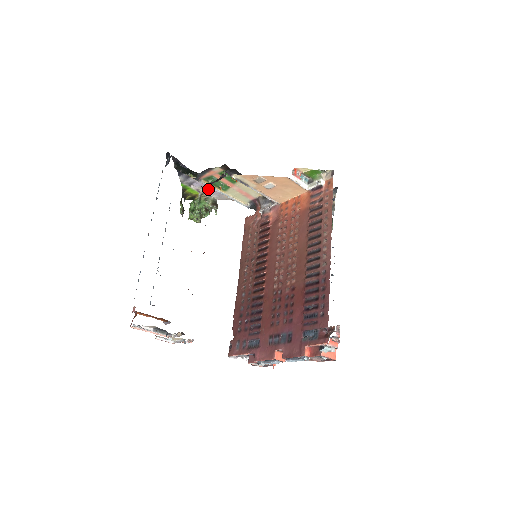
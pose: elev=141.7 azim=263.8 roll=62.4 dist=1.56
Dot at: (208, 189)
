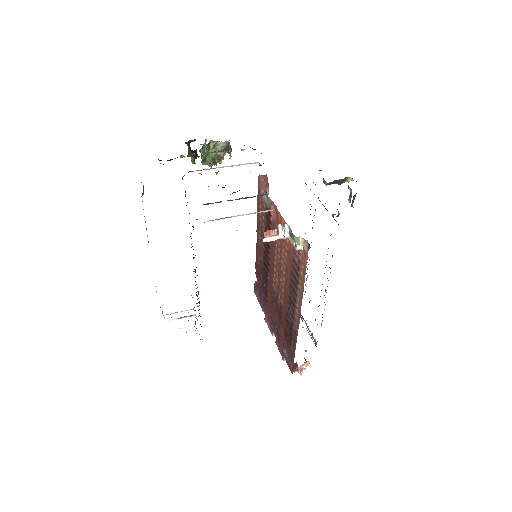
Dot at: occluded
